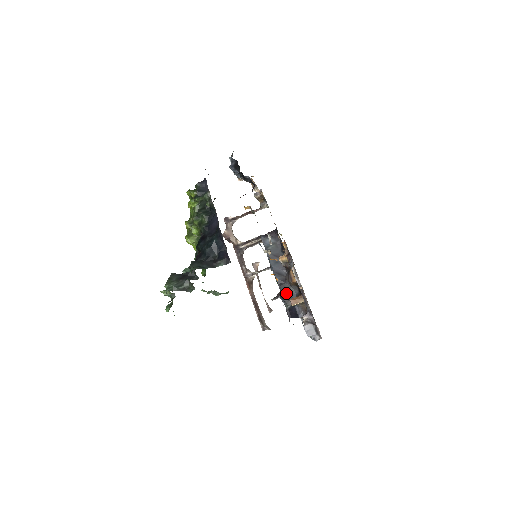
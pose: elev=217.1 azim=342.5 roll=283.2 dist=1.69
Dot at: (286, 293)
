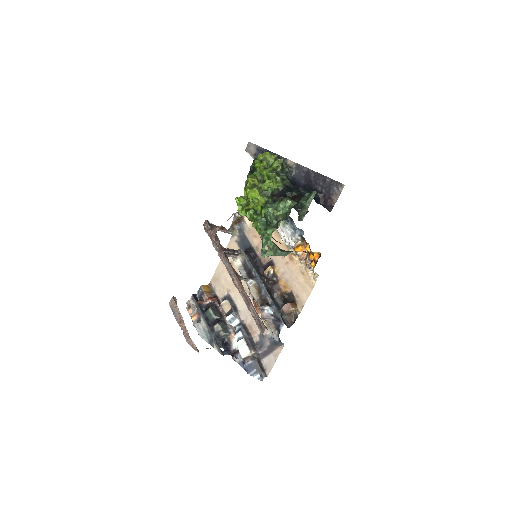
Dot at: (274, 302)
